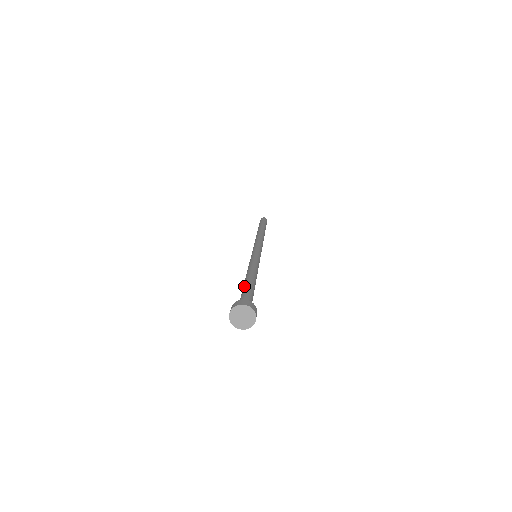
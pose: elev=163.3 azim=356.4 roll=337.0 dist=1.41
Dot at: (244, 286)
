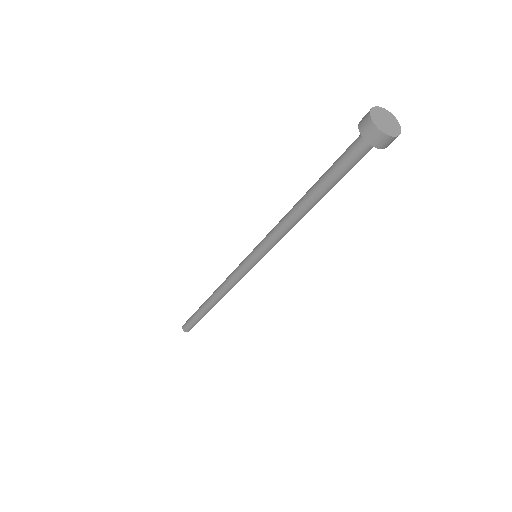
Dot at: occluded
